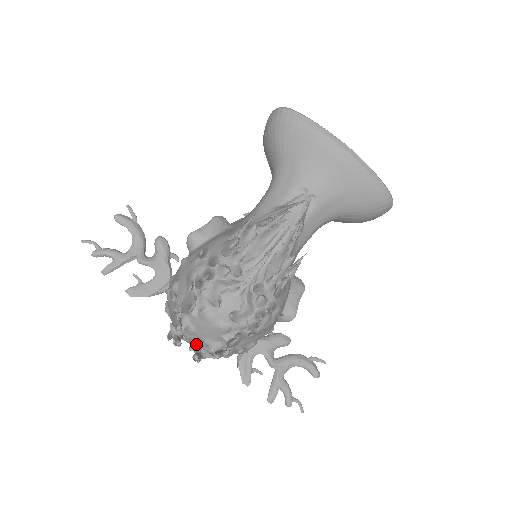
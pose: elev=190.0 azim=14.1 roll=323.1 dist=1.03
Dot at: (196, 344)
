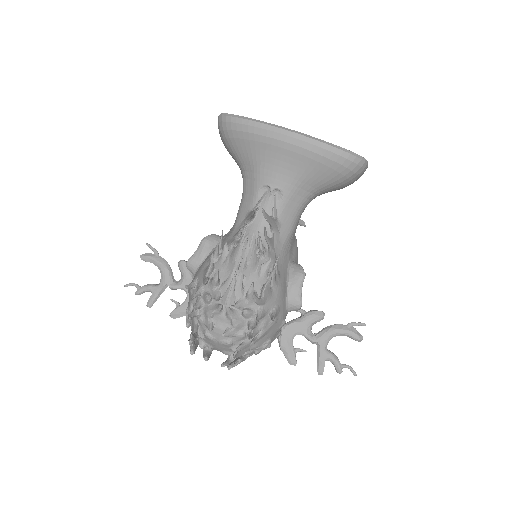
Dot at: occluded
